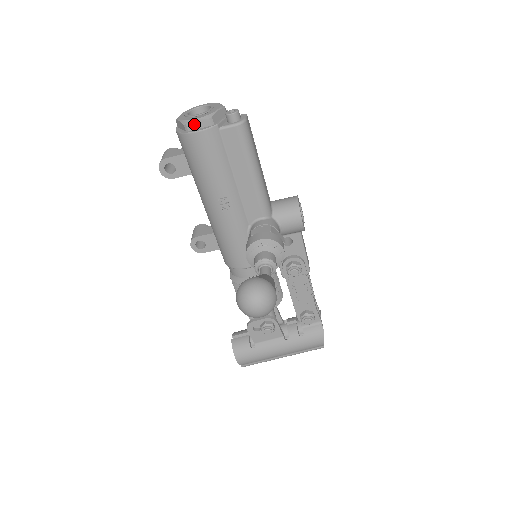
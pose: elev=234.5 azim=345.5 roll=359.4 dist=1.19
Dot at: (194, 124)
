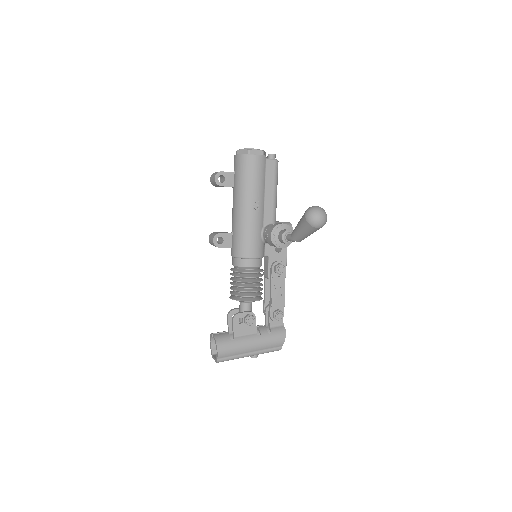
Dot at: (254, 151)
